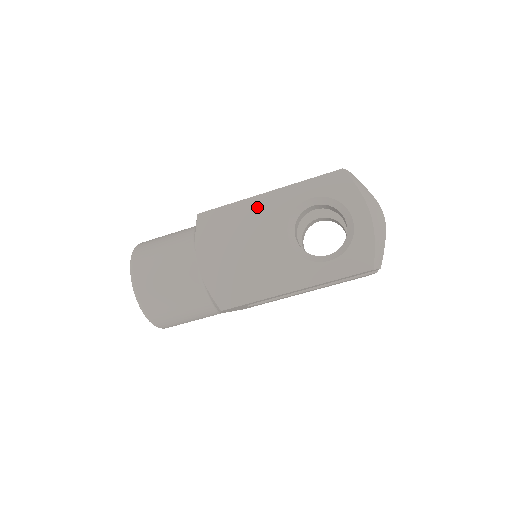
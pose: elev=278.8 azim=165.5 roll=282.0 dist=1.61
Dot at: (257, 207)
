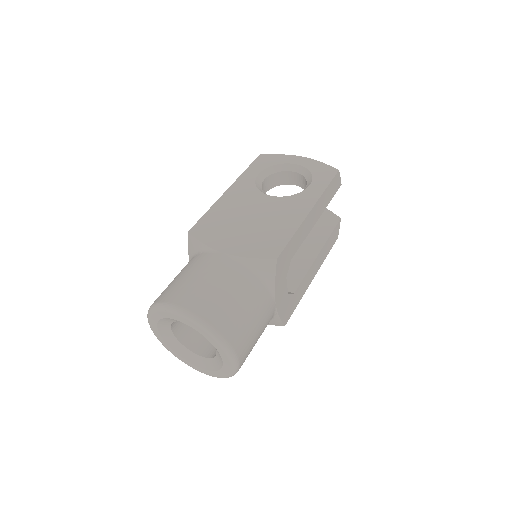
Dot at: (229, 199)
